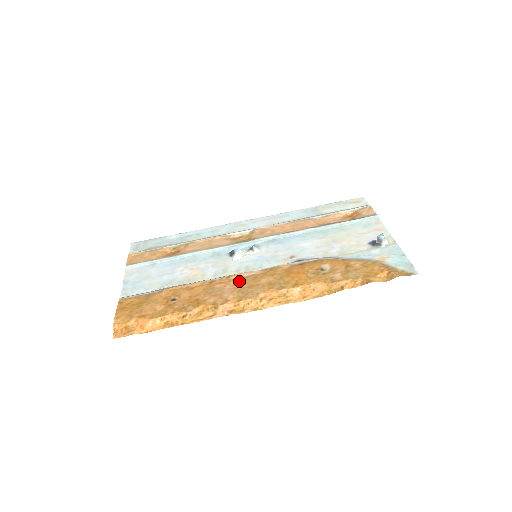
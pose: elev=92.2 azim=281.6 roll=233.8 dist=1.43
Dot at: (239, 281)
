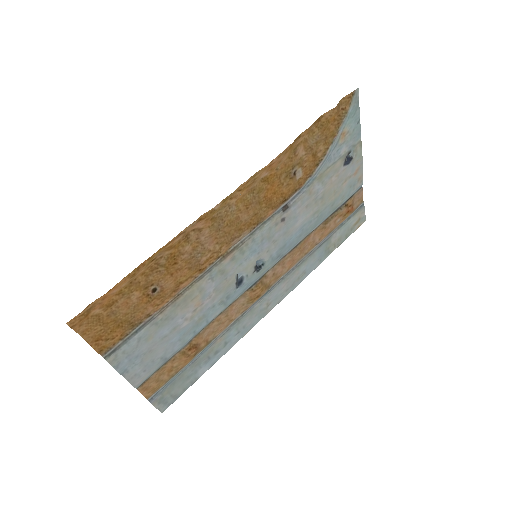
Dot at: (224, 242)
